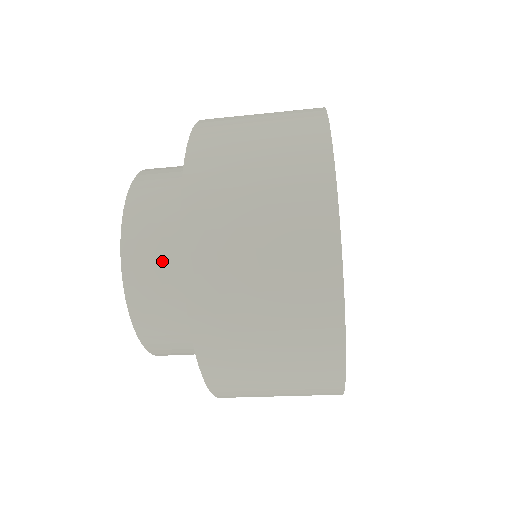
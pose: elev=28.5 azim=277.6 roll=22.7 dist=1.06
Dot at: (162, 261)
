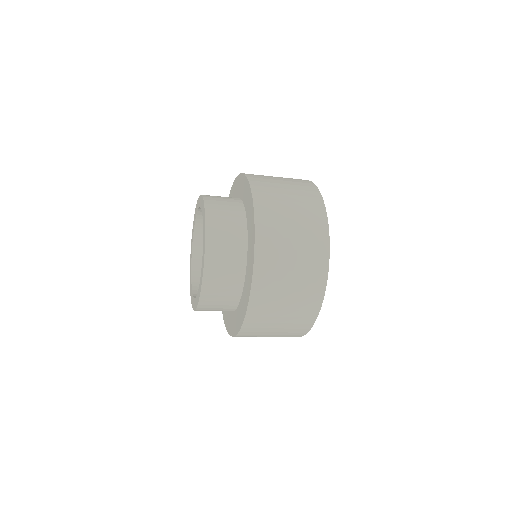
Dot at: (218, 309)
